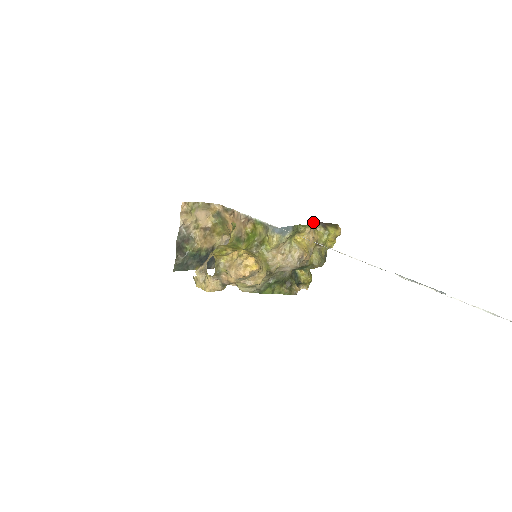
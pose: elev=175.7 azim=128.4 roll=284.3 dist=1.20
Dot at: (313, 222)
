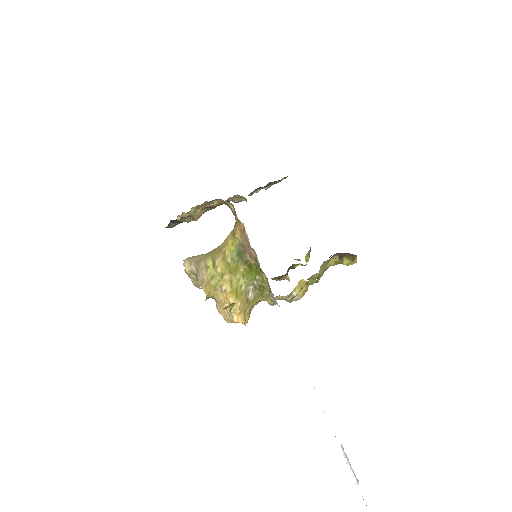
Dot at: (330, 258)
